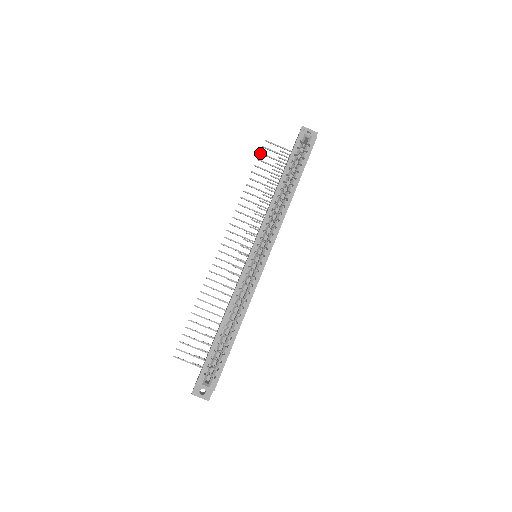
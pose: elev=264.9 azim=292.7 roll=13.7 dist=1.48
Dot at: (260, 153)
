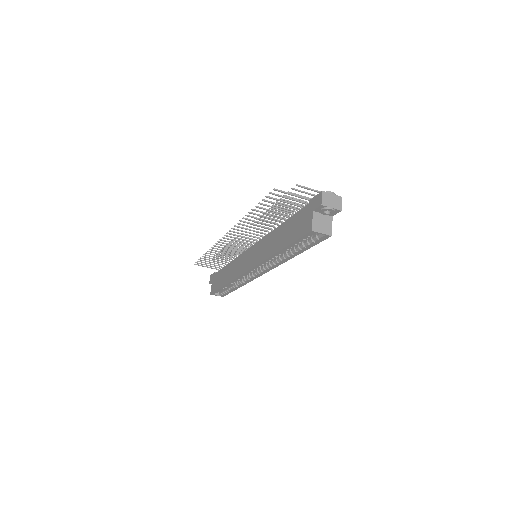
Dot at: (266, 197)
